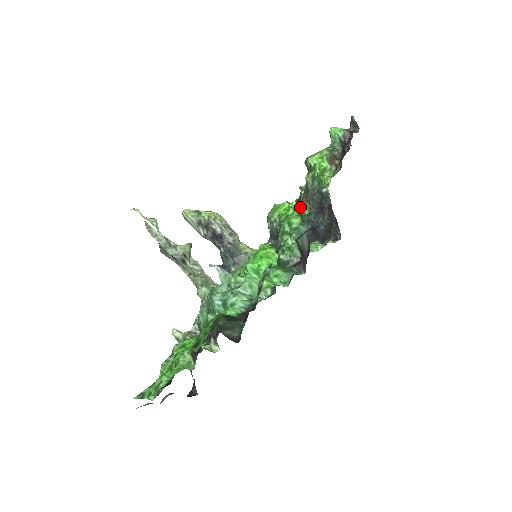
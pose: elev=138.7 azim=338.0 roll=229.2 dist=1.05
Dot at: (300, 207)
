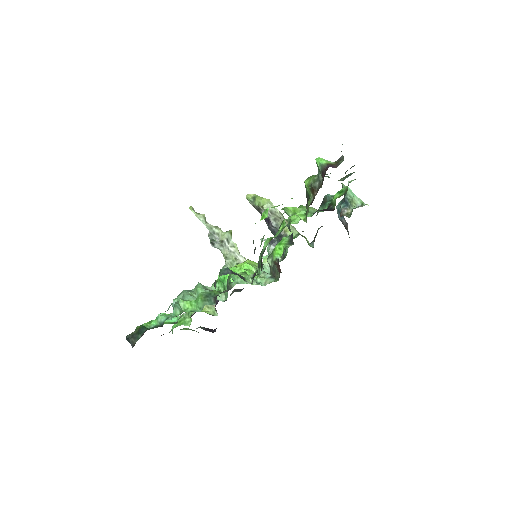
Dot at: (262, 238)
